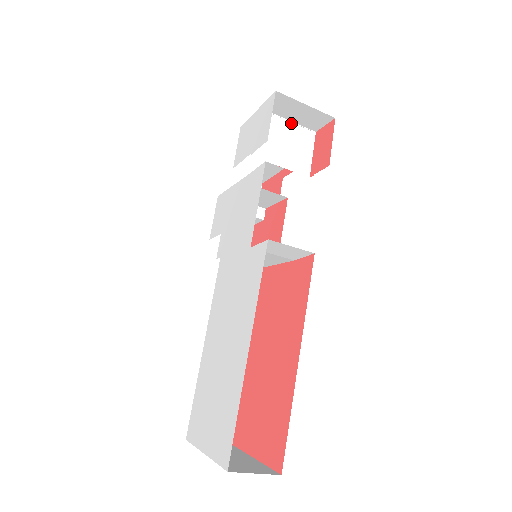
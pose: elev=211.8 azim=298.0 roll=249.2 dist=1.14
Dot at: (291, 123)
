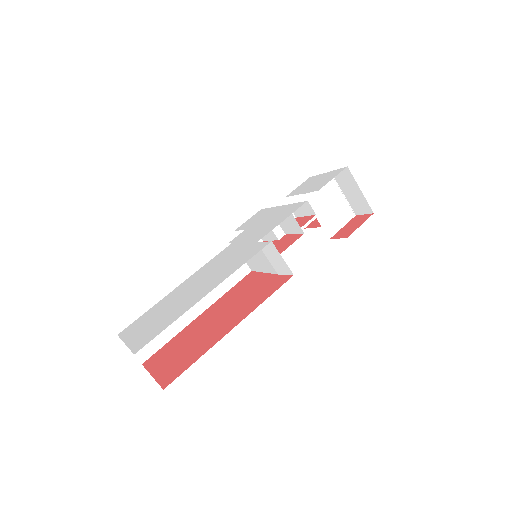
Dot at: (344, 197)
